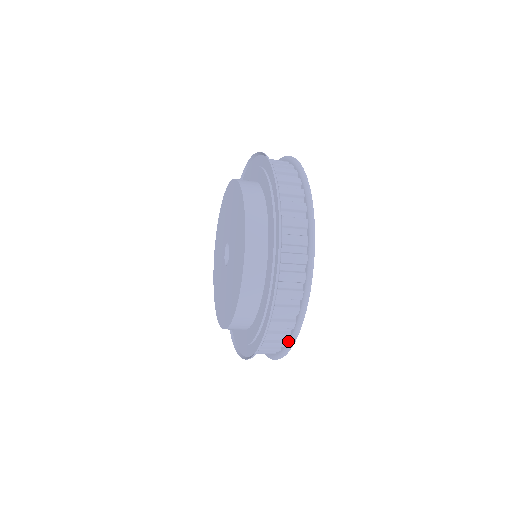
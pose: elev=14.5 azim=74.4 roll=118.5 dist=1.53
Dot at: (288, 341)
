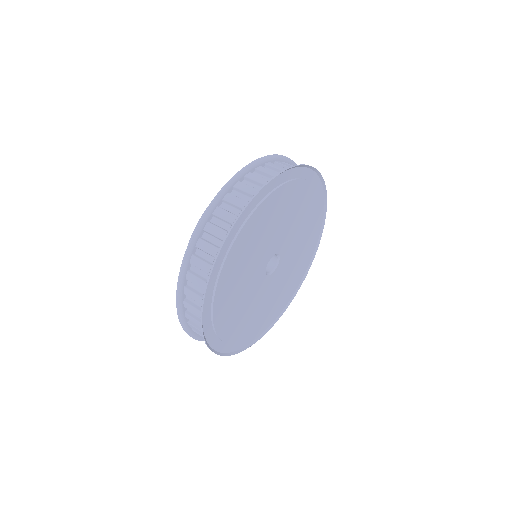
Dot at: (212, 346)
